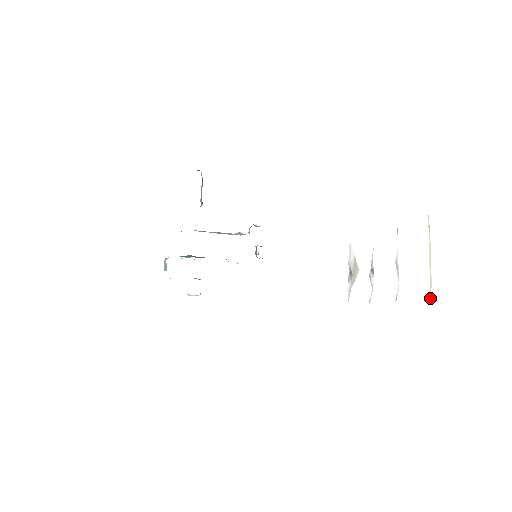
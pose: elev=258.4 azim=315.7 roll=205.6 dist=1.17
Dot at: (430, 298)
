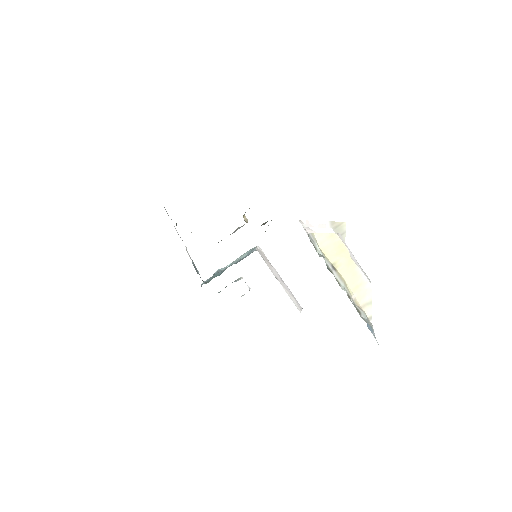
Dot at: (370, 316)
